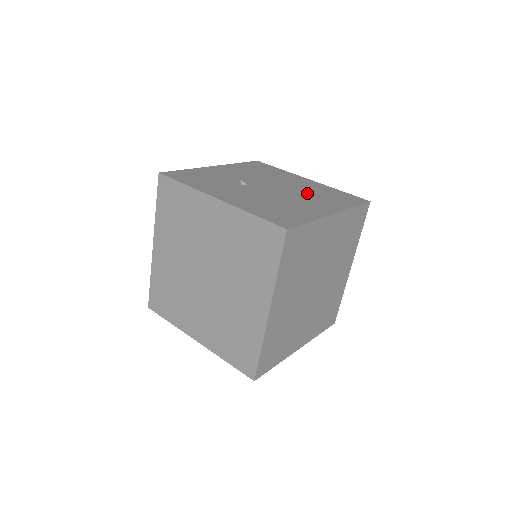
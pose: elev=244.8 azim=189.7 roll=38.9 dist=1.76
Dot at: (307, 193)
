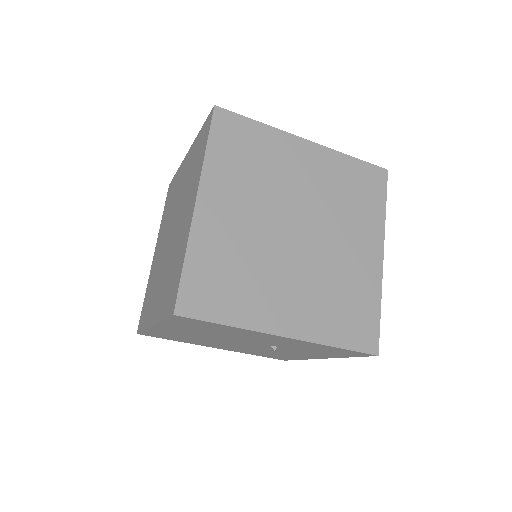
Dot at: occluded
